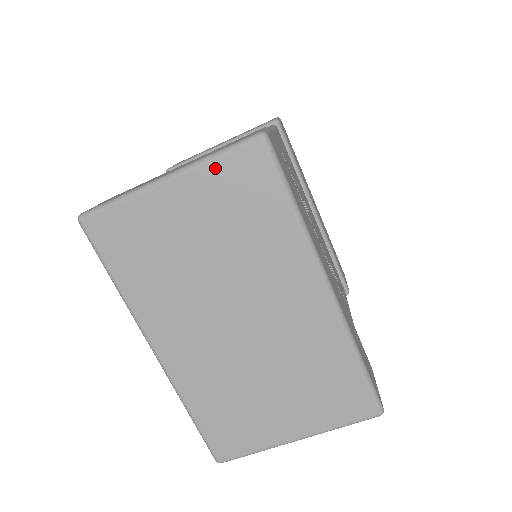
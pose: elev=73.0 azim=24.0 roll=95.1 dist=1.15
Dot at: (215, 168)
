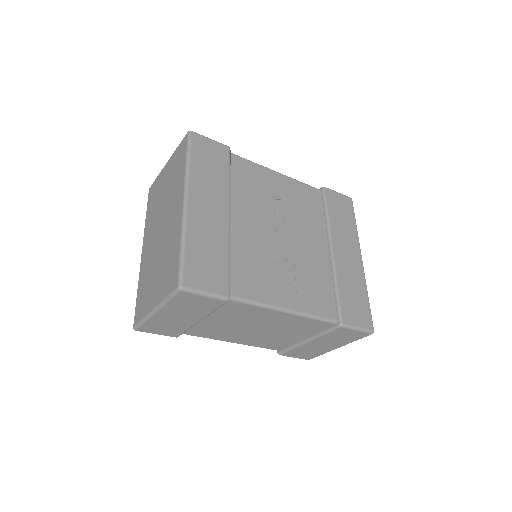
Dot at: (176, 151)
